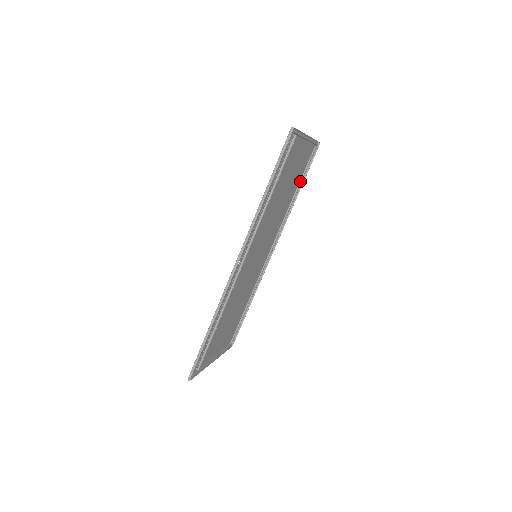
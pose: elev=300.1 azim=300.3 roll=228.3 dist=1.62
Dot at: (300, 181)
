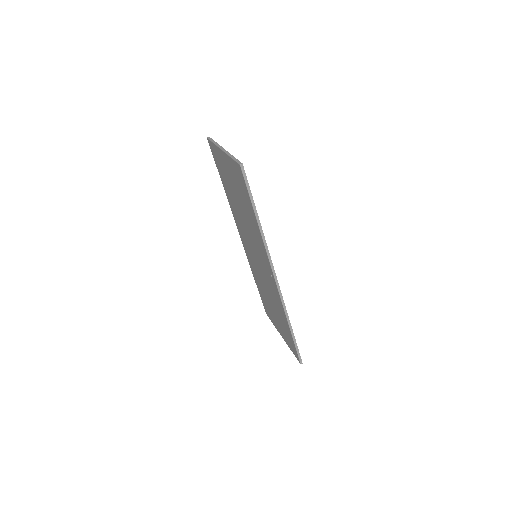
Dot at: (222, 177)
